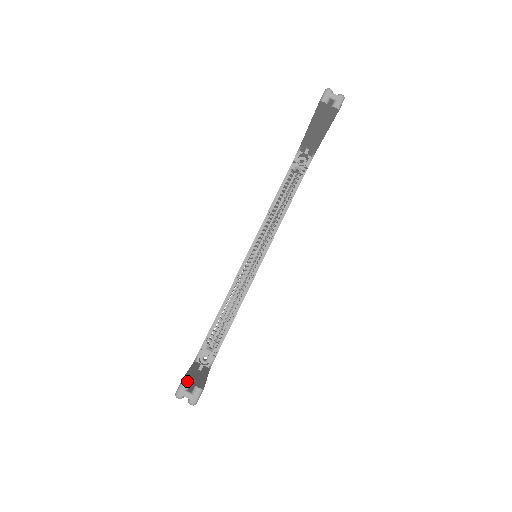
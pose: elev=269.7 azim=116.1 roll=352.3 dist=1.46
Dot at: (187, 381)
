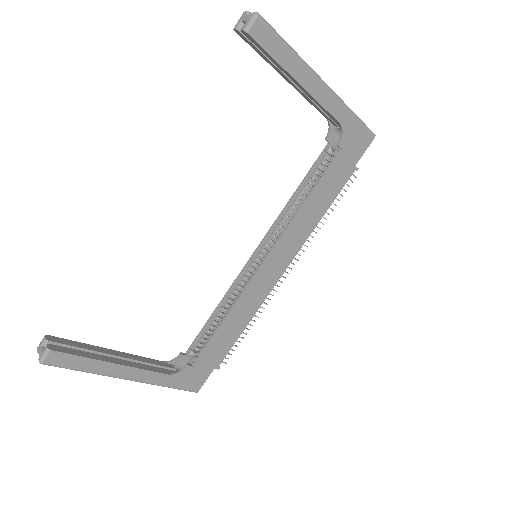
Dot at: (48, 338)
